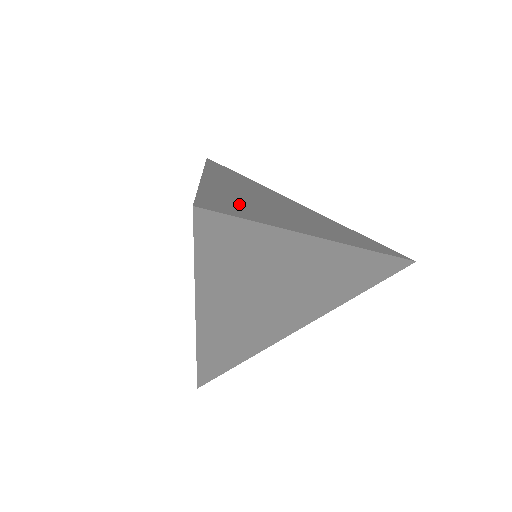
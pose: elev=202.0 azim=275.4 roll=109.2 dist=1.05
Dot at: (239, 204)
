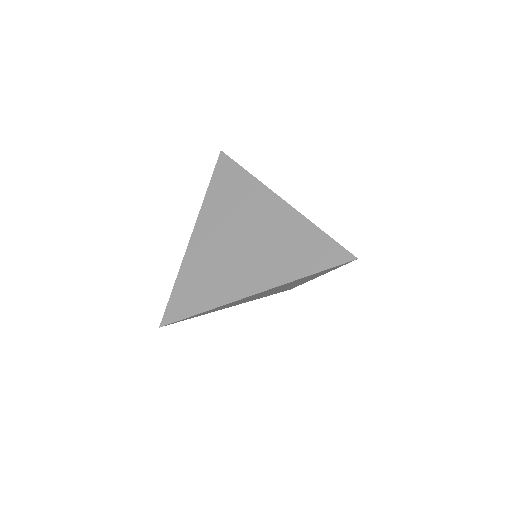
Dot at: (196, 285)
